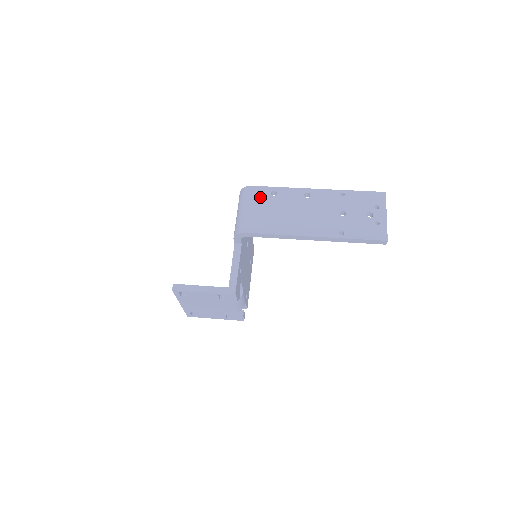
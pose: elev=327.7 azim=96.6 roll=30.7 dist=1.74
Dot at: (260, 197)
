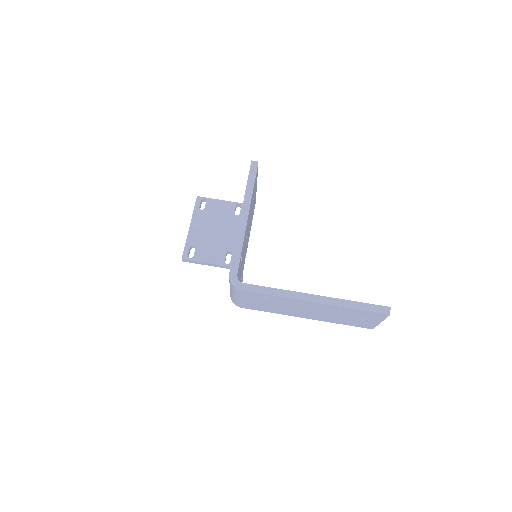
Dot at: (252, 297)
